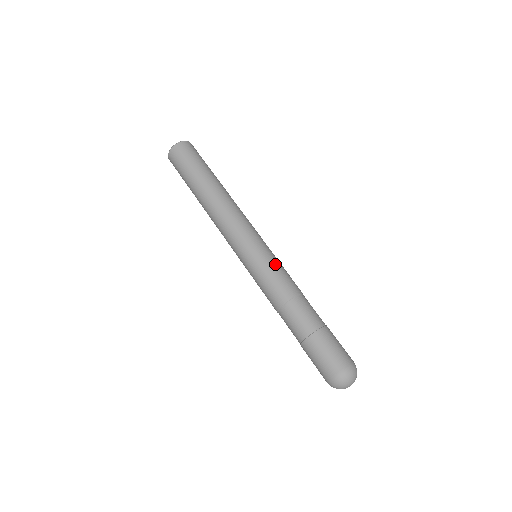
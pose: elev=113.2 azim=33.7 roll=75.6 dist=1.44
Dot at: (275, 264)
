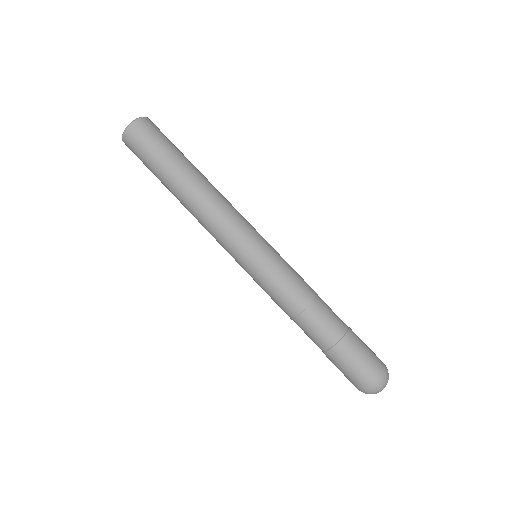
Dot at: (283, 266)
